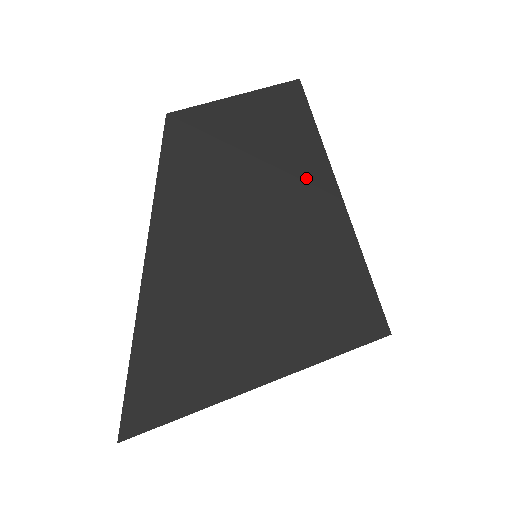
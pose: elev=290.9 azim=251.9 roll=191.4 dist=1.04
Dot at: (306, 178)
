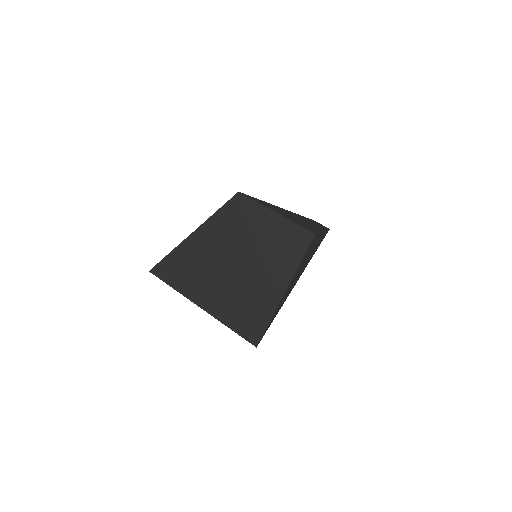
Dot at: (276, 274)
